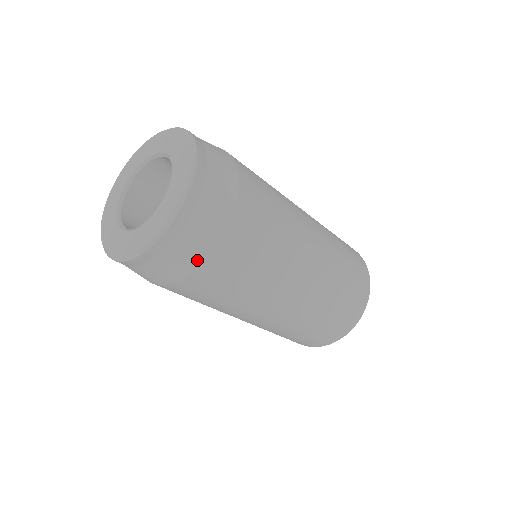
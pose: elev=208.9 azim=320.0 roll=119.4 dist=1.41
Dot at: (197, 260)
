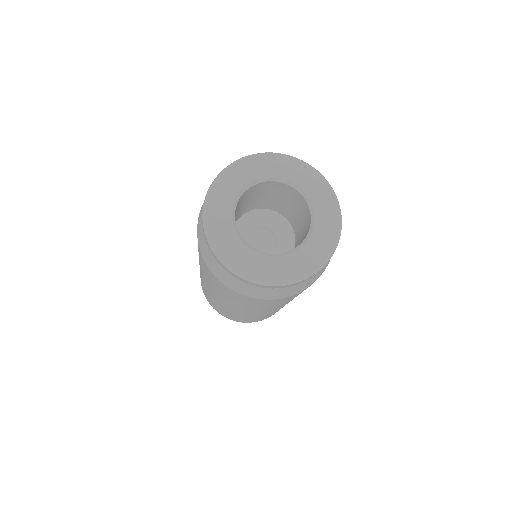
Dot at: (321, 274)
